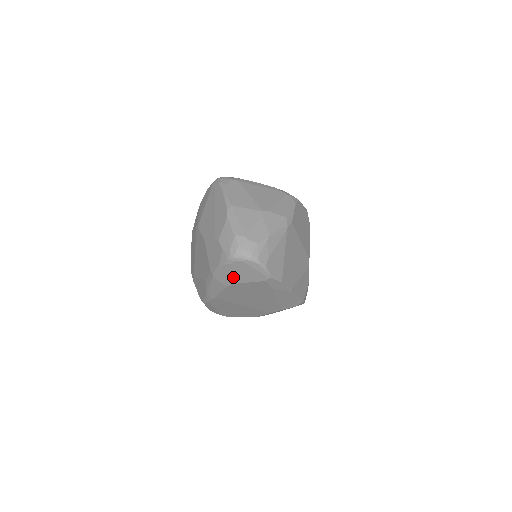
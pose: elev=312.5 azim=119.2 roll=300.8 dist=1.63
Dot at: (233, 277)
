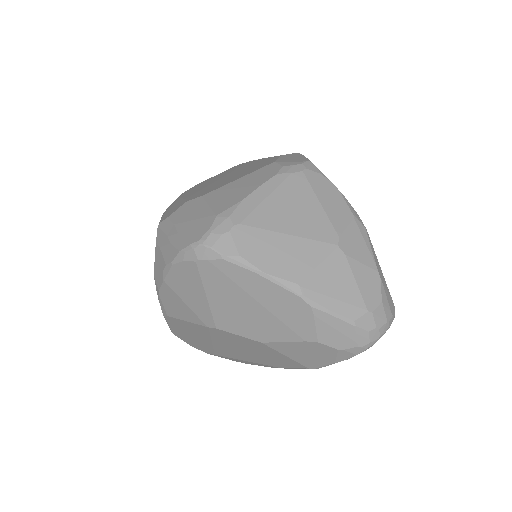
Dot at: occluded
